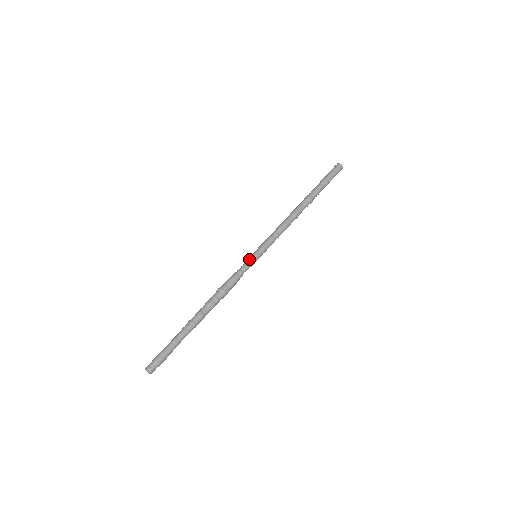
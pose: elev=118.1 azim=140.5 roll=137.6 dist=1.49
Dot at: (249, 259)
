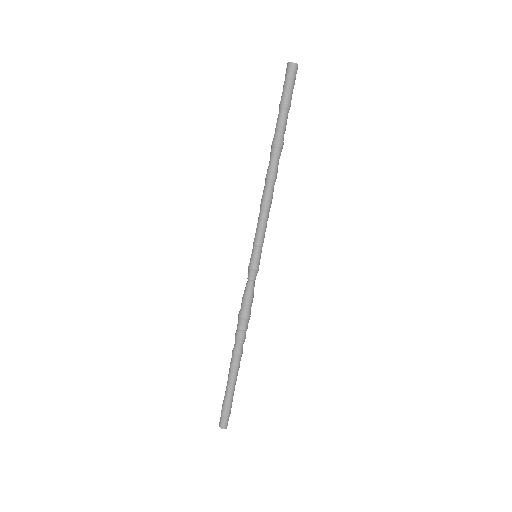
Dot at: (249, 267)
